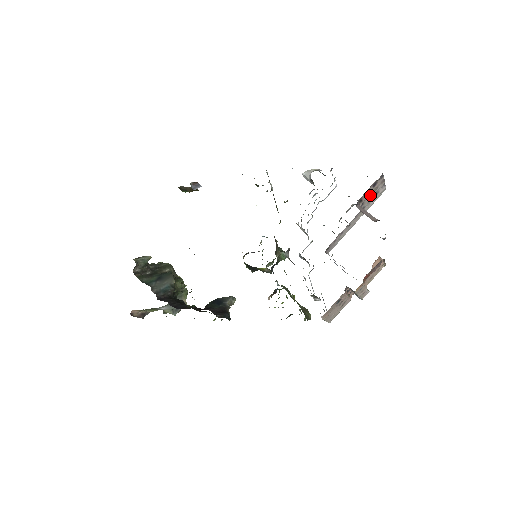
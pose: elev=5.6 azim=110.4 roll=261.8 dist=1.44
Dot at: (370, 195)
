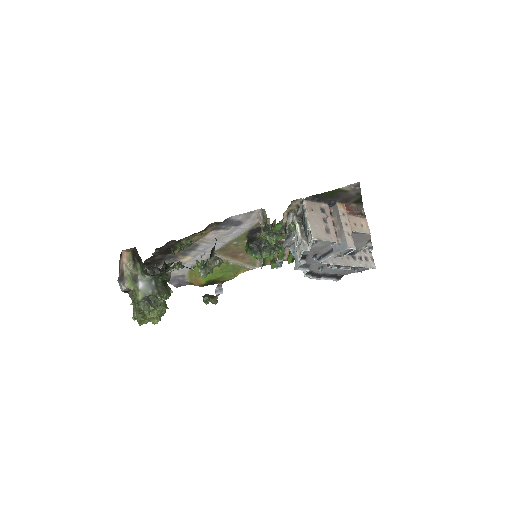
Dot at: occluded
